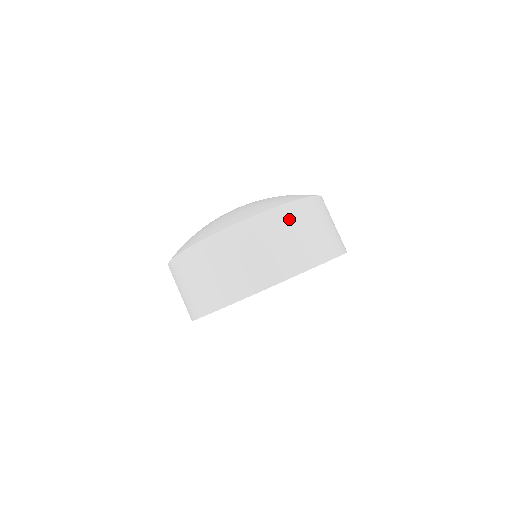
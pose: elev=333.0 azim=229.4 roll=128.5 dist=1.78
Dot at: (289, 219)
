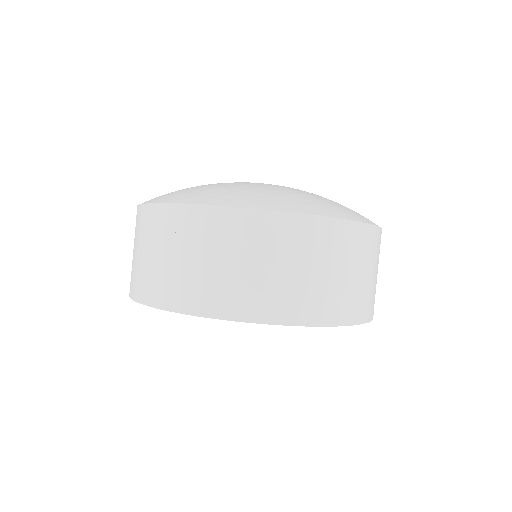
Dot at: (346, 244)
